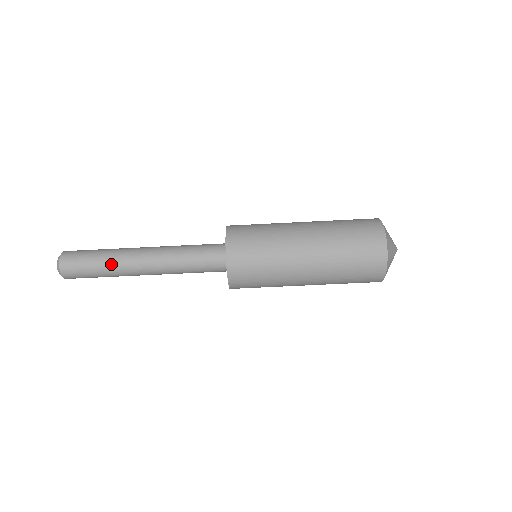
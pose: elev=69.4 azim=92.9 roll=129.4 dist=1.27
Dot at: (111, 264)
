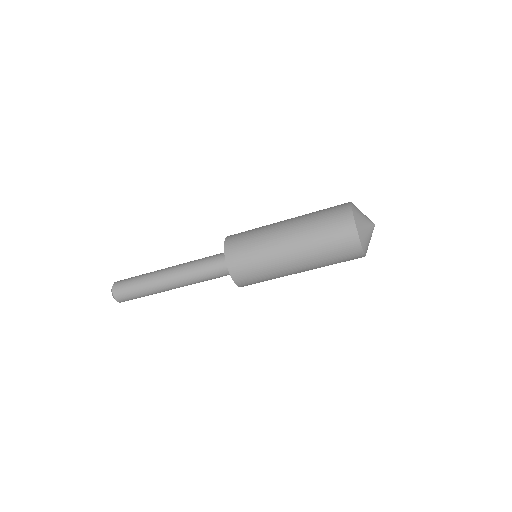
Dot at: occluded
